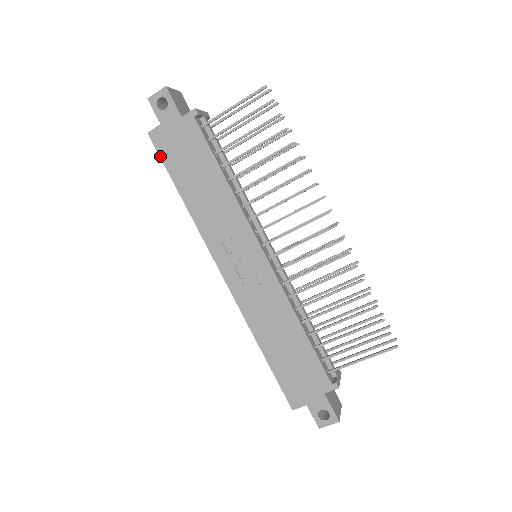
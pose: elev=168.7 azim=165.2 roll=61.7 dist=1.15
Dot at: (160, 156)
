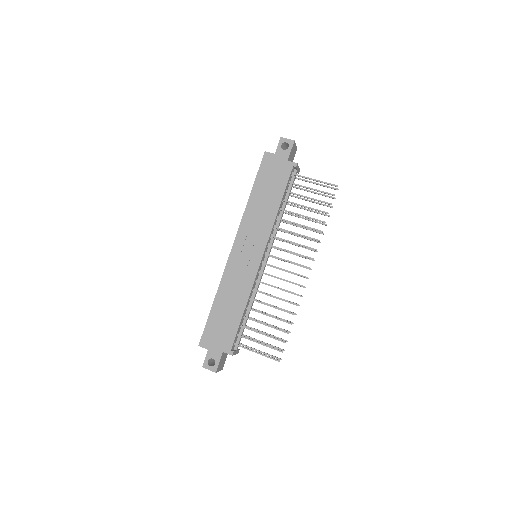
Dot at: (260, 167)
